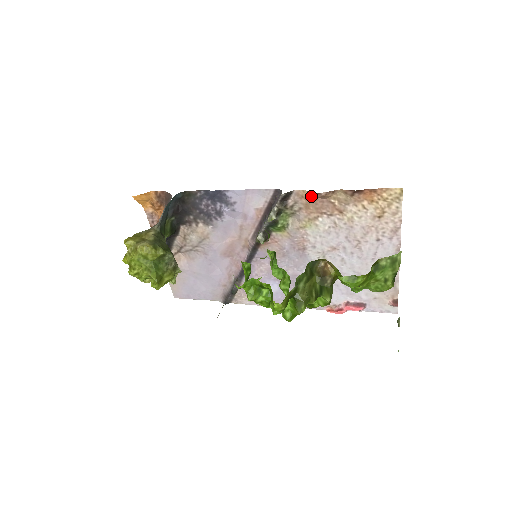
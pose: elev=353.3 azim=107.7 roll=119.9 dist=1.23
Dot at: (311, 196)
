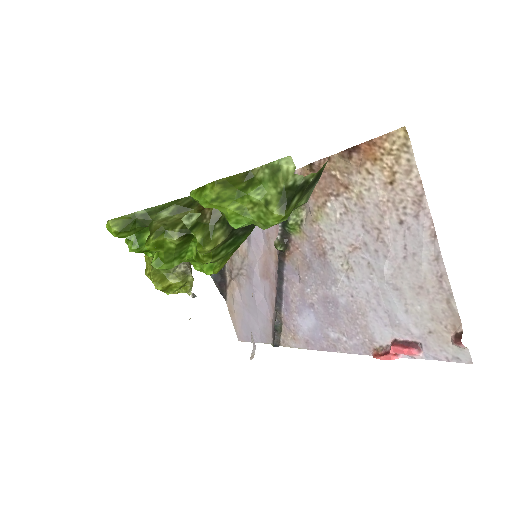
Dot at: occluded
